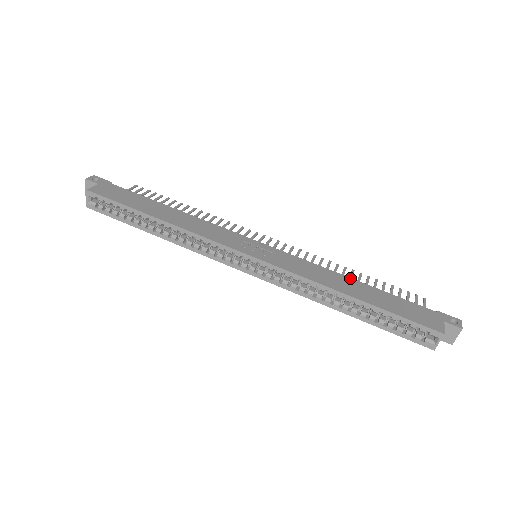
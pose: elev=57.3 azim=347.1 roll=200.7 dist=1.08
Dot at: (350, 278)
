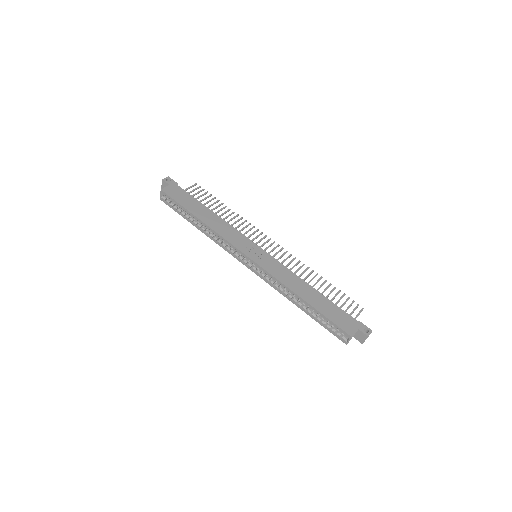
Dot at: (310, 286)
